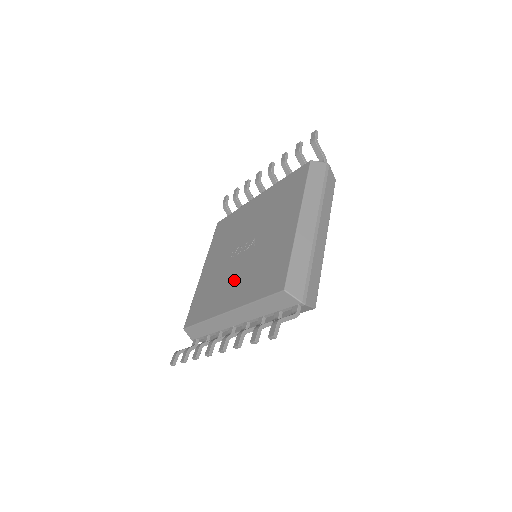
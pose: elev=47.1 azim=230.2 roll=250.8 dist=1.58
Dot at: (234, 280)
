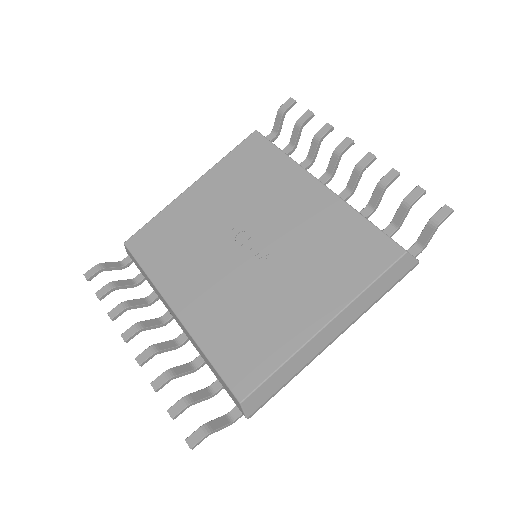
Dot at: (210, 279)
